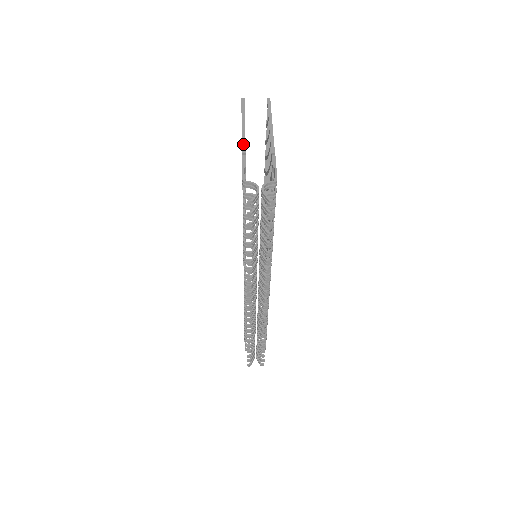
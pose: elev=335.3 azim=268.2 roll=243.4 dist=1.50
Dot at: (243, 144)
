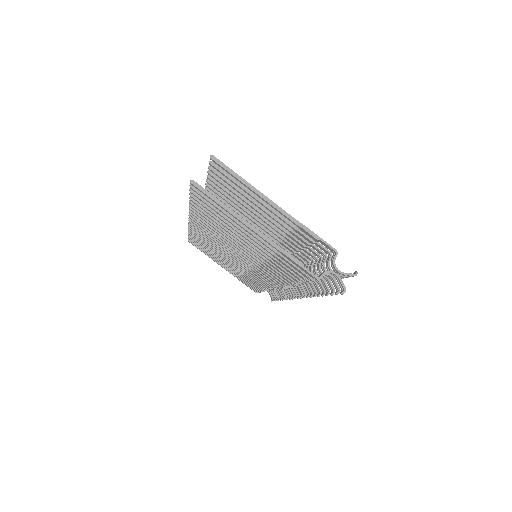
Dot at: (267, 240)
